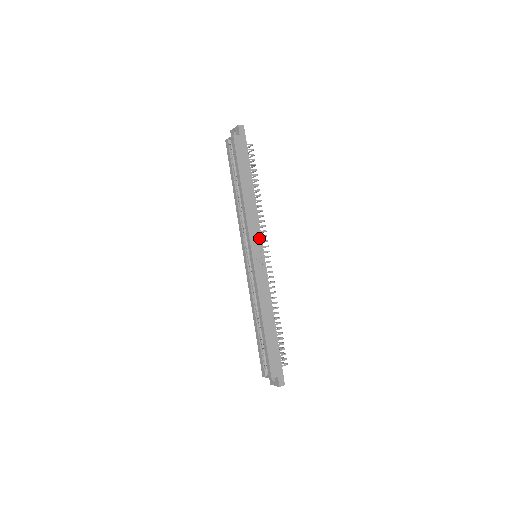
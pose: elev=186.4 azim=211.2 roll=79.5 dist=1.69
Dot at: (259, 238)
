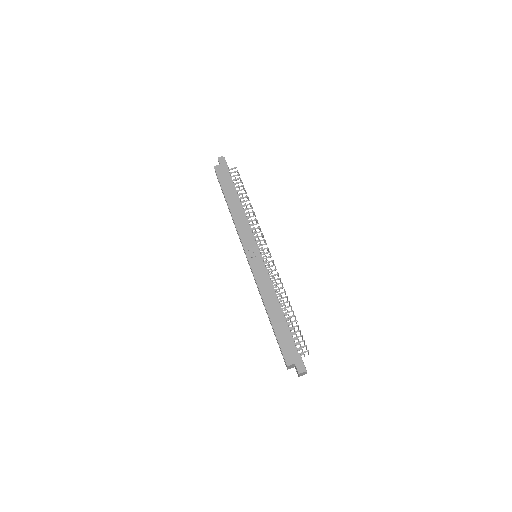
Dot at: (251, 238)
